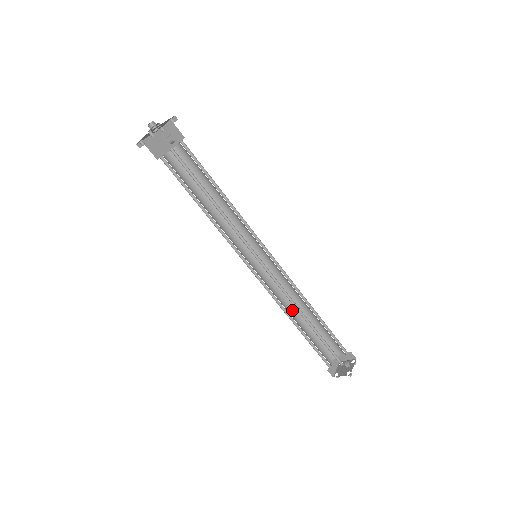
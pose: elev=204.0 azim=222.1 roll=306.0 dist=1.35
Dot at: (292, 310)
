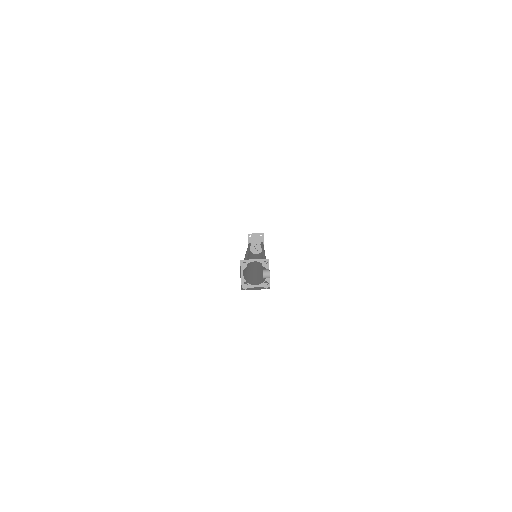
Dot at: occluded
